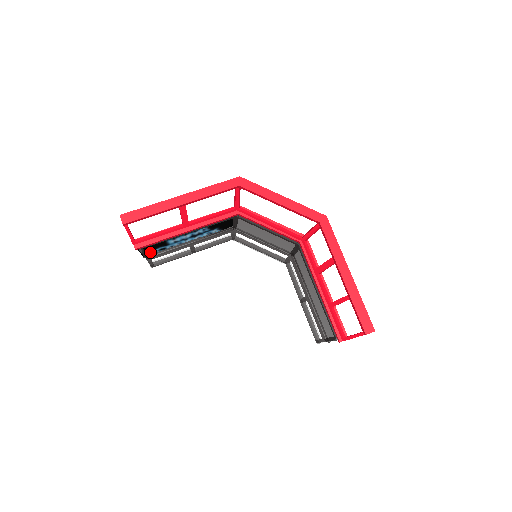
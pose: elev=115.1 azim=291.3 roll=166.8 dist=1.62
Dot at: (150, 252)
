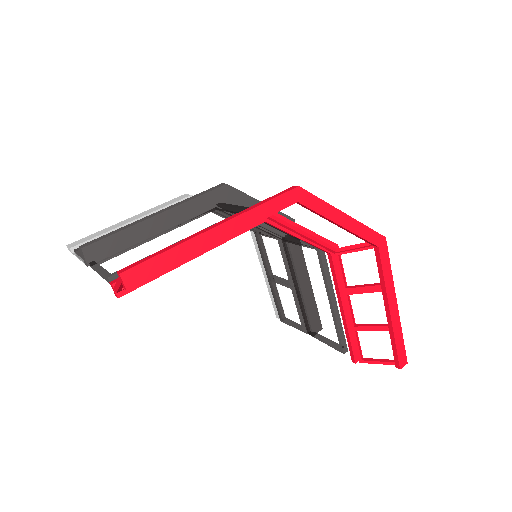
Dot at: occluded
